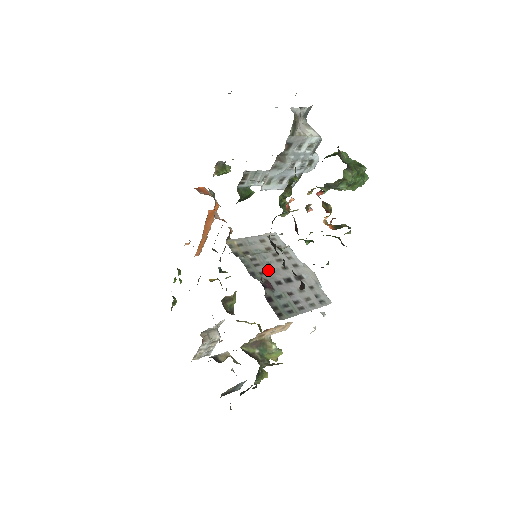
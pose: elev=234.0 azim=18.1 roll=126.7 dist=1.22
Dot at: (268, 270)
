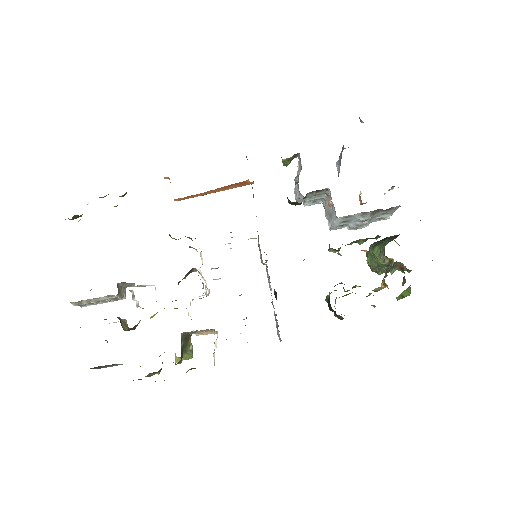
Dot at: occluded
